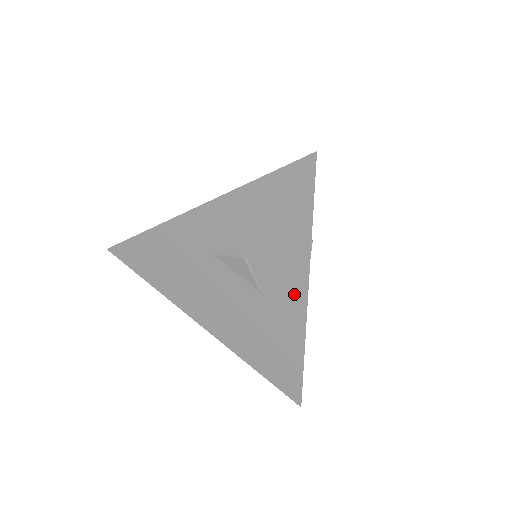
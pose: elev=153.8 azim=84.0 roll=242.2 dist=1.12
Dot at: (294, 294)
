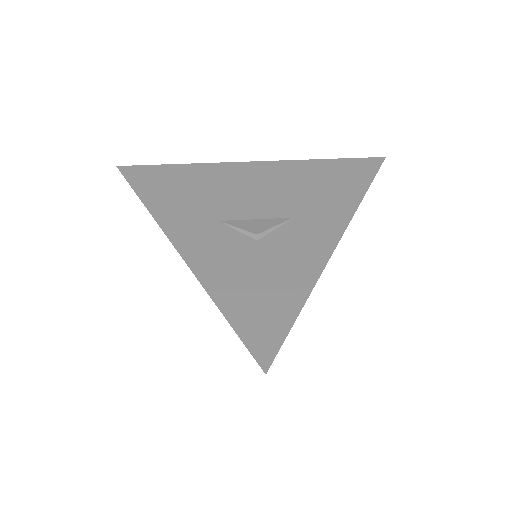
Dot at: occluded
